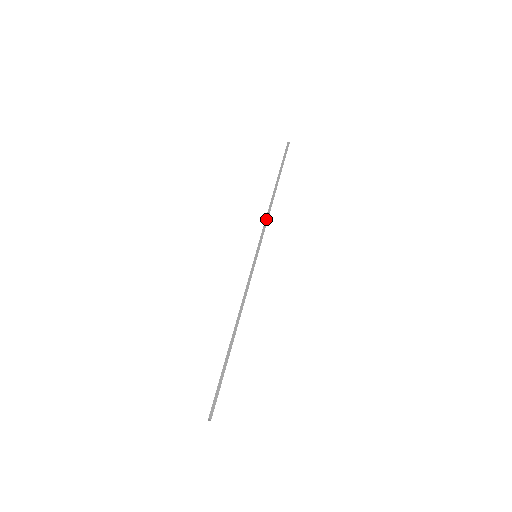
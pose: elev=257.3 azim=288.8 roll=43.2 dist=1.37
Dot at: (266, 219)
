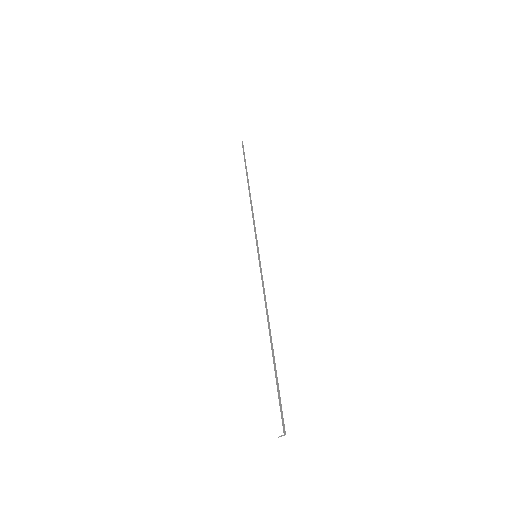
Dot at: (253, 218)
